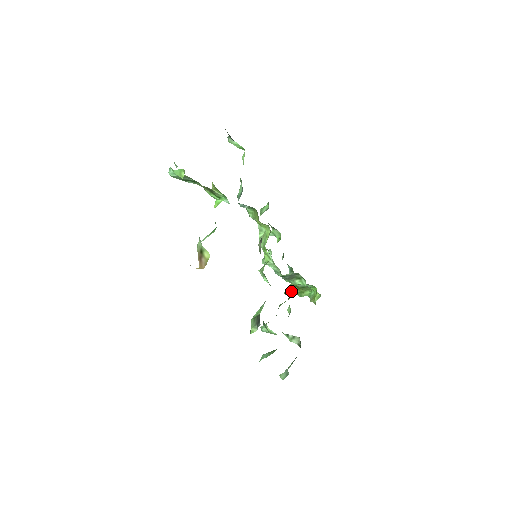
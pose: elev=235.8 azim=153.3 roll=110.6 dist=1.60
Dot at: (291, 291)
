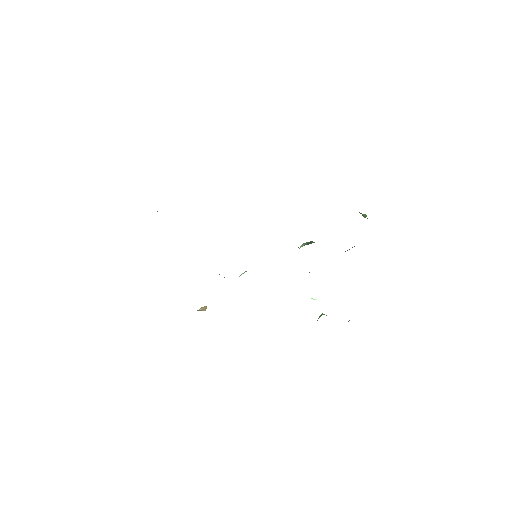
Dot at: occluded
